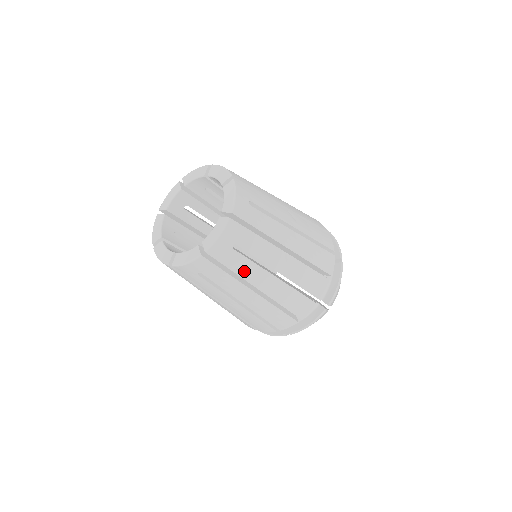
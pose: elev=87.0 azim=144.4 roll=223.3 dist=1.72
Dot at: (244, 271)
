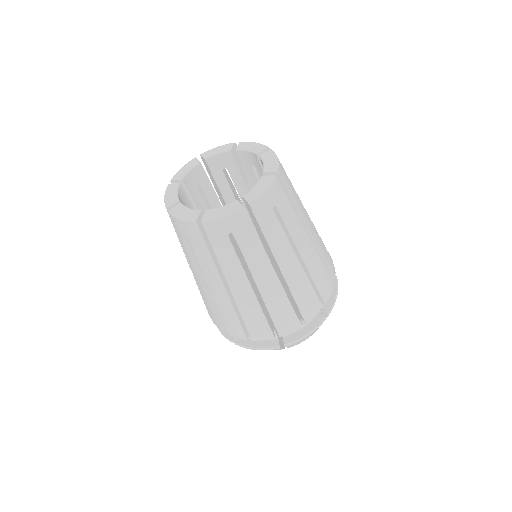
Dot at: (226, 262)
